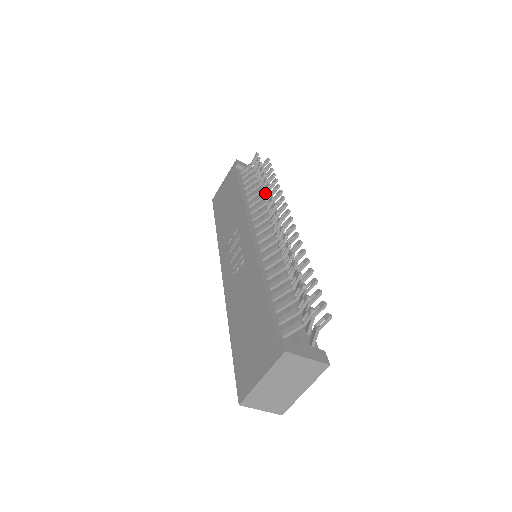
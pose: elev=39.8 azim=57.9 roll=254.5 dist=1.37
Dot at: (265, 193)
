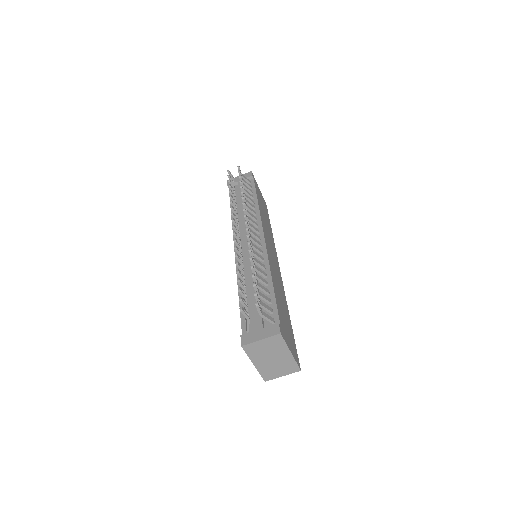
Dot at: (234, 208)
